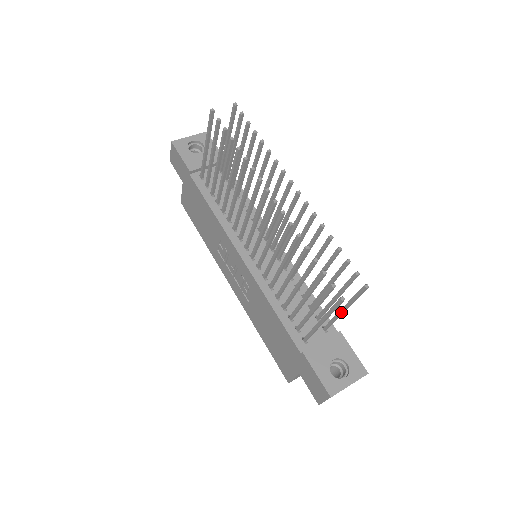
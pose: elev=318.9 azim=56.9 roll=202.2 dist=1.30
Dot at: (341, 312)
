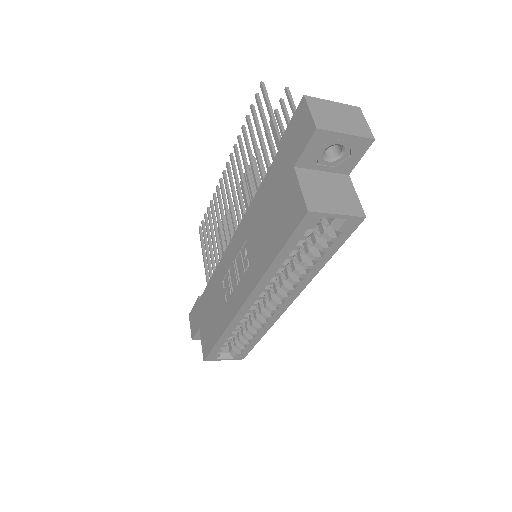
Dot at: occluded
